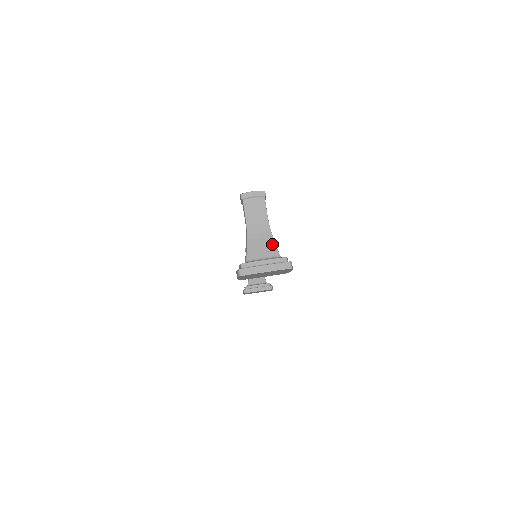
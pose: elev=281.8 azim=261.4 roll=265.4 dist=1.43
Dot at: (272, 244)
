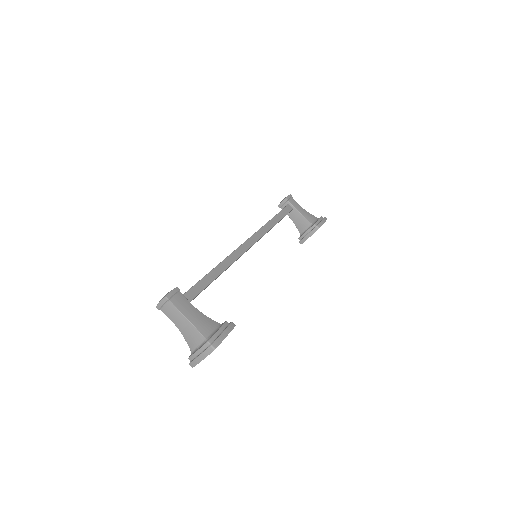
Dot at: (196, 332)
